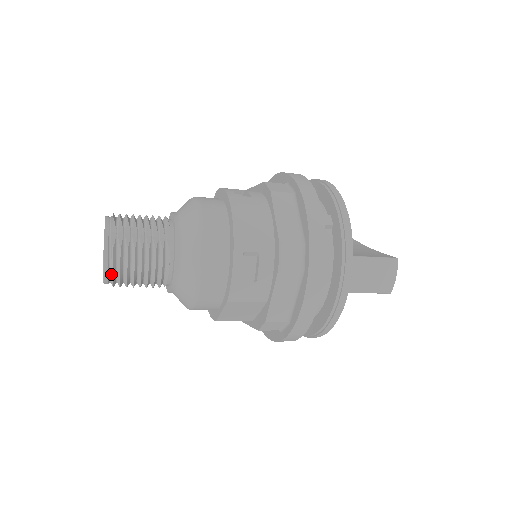
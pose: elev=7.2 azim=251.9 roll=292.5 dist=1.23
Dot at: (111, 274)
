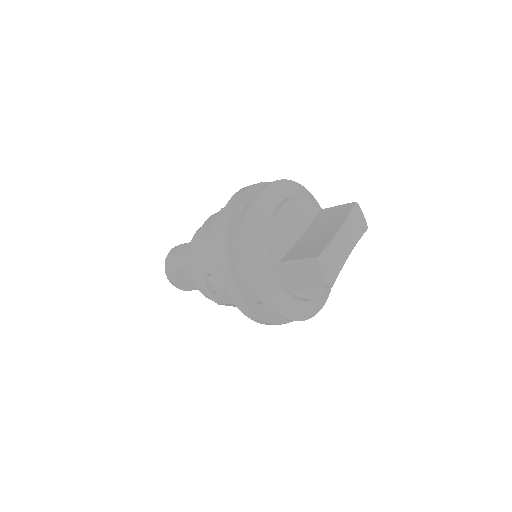
Dot at: (178, 287)
